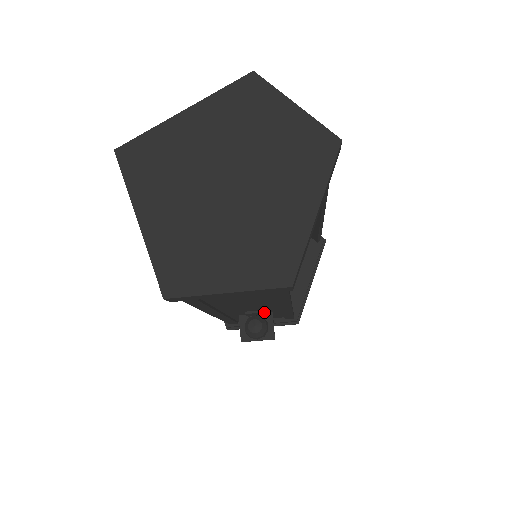
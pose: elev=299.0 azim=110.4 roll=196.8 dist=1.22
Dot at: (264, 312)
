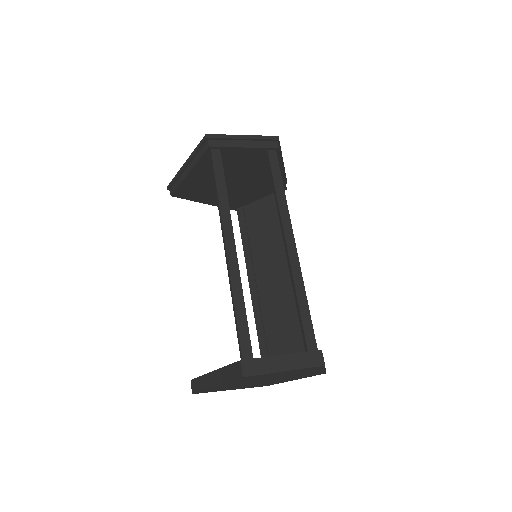
Dot at: (274, 243)
